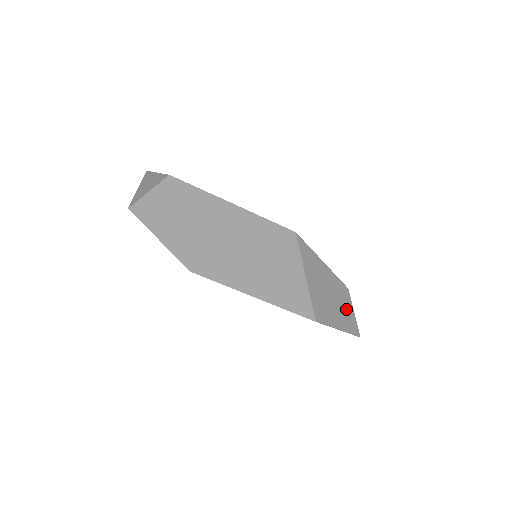
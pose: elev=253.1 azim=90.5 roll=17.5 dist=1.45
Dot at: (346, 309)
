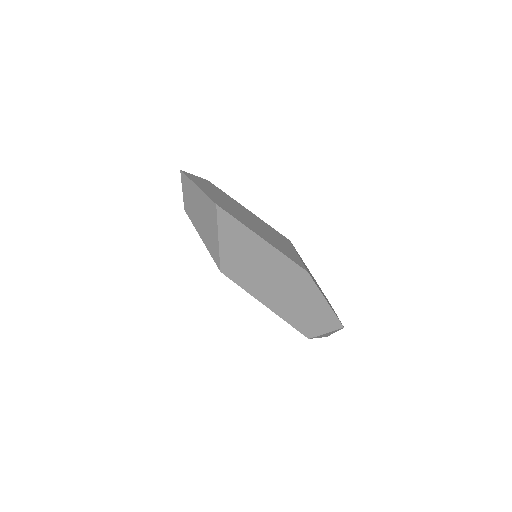
Dot at: (330, 305)
